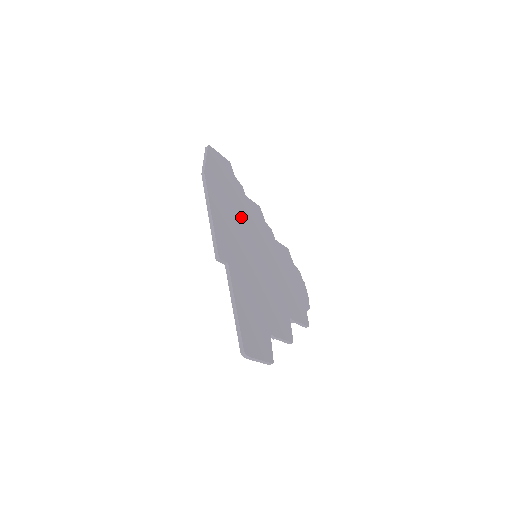
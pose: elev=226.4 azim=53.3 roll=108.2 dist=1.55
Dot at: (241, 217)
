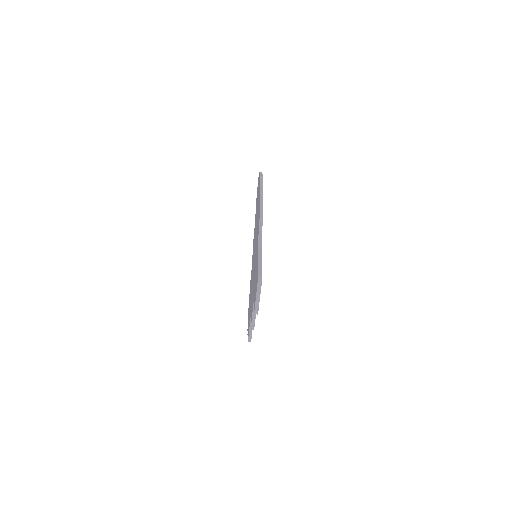
Dot at: occluded
